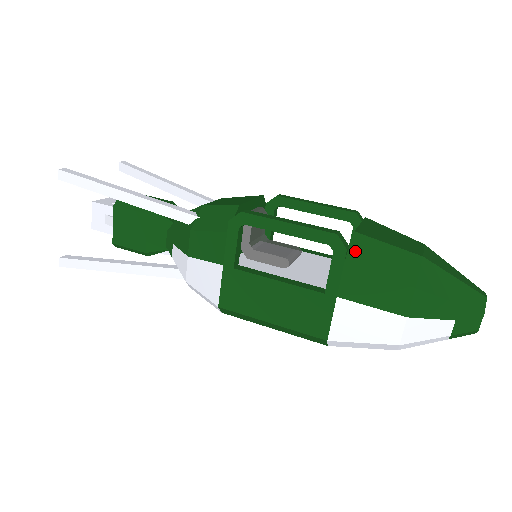
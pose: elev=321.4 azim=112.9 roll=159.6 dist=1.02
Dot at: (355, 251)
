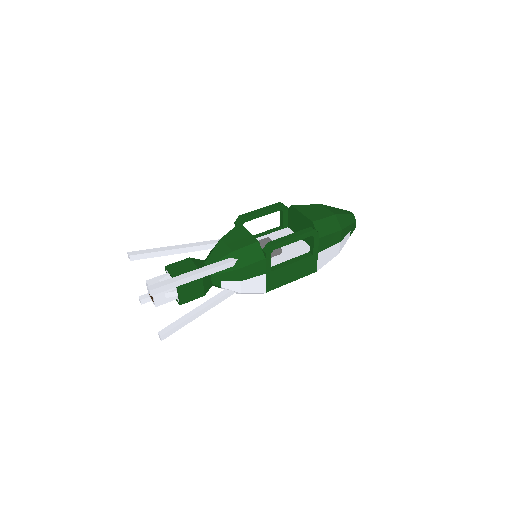
Dot at: (319, 231)
